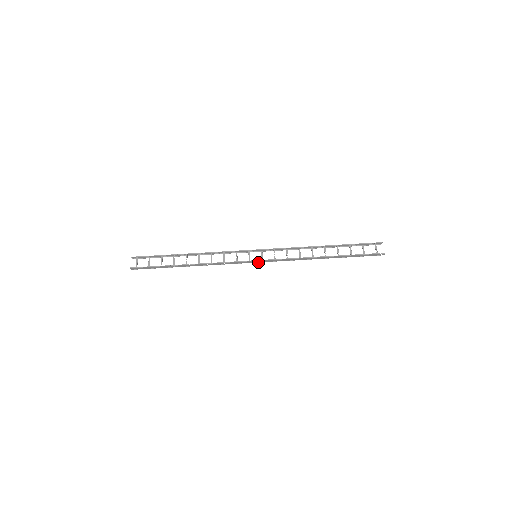
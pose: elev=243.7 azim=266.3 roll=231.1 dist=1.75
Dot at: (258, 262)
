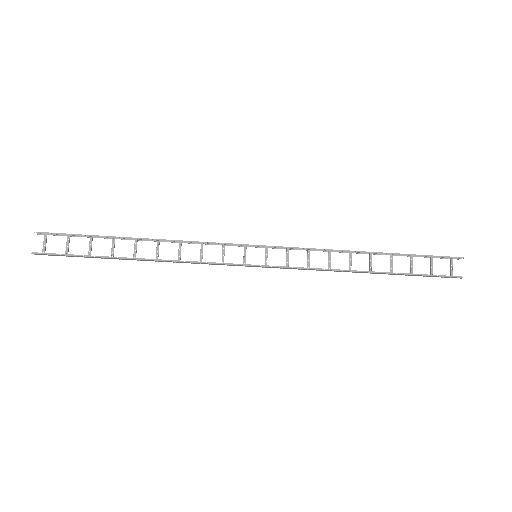
Dot at: (258, 266)
